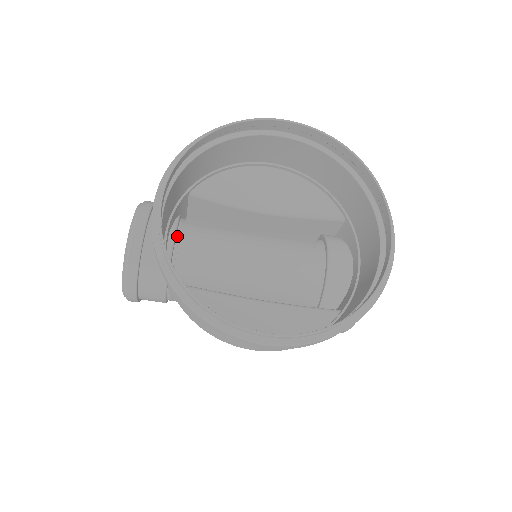
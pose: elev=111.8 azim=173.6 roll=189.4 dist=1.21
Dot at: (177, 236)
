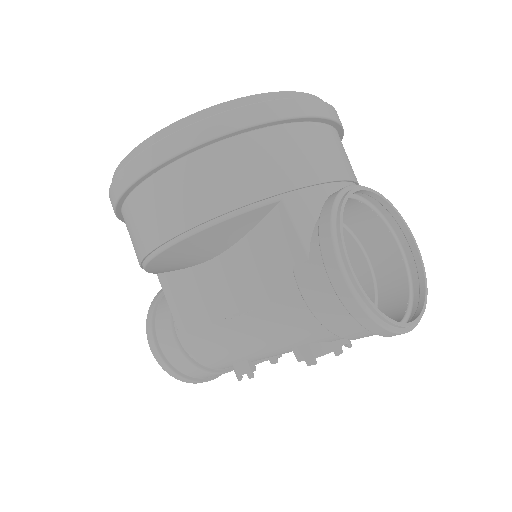
Dot at: occluded
